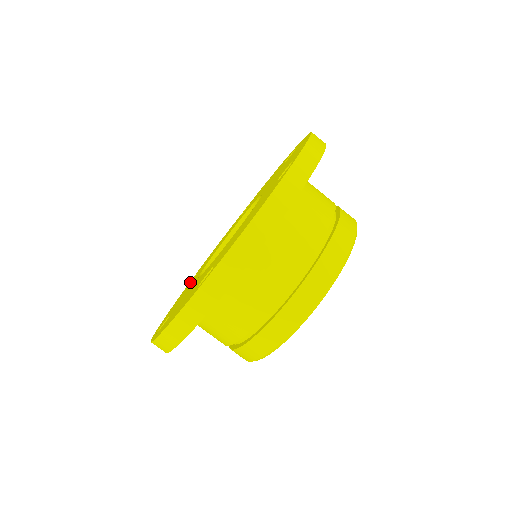
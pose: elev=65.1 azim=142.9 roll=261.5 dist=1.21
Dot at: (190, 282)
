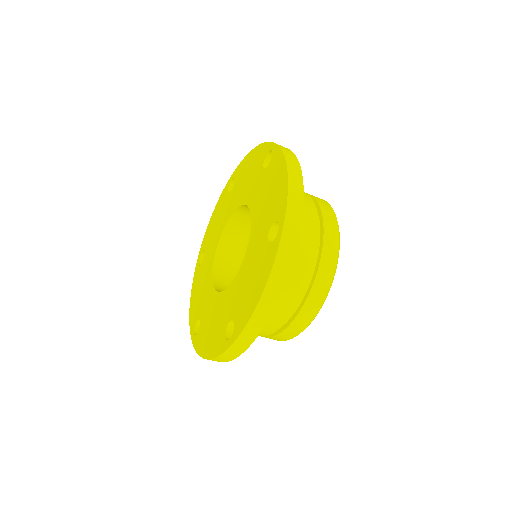
Dot at: (193, 332)
